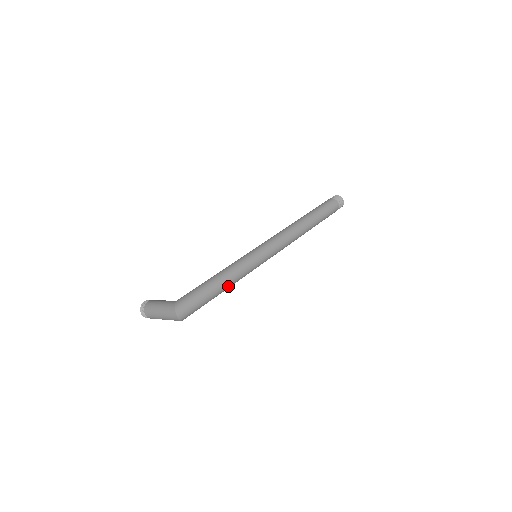
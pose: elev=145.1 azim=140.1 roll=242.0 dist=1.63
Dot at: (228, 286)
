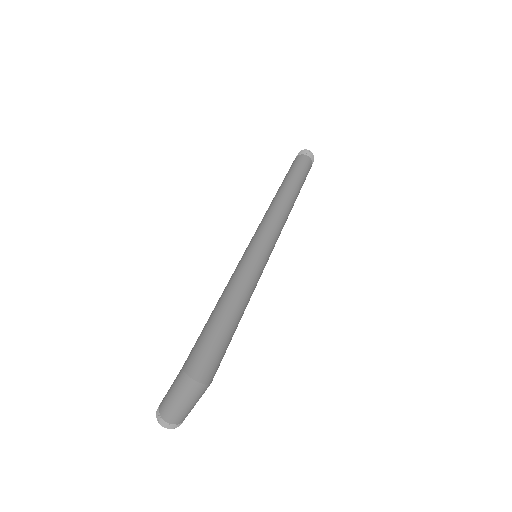
Dot at: (243, 303)
